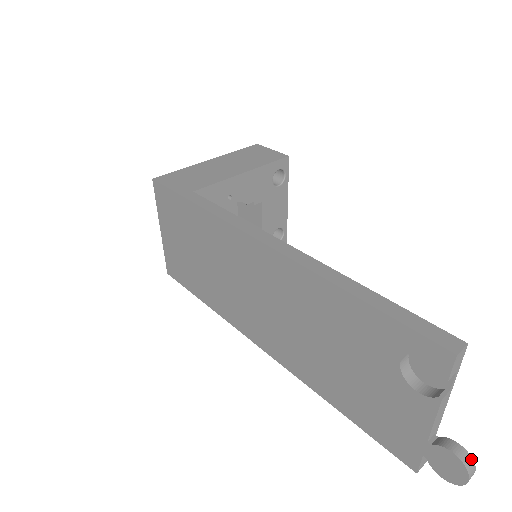
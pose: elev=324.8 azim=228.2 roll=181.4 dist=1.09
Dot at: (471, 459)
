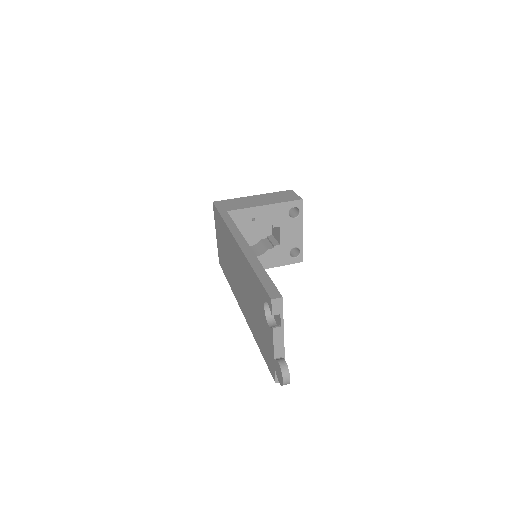
Dot at: (288, 369)
